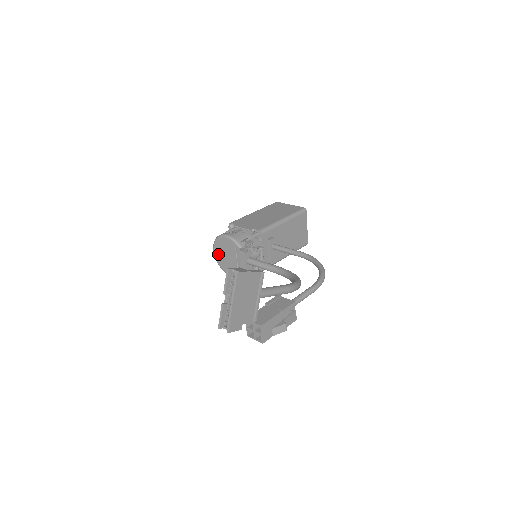
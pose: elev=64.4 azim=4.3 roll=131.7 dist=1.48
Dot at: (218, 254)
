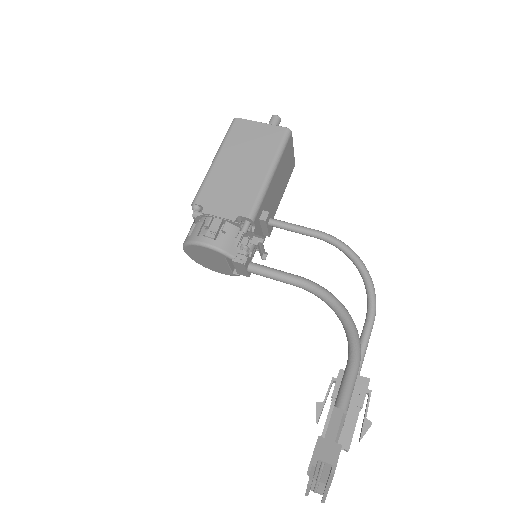
Dot at: (194, 256)
